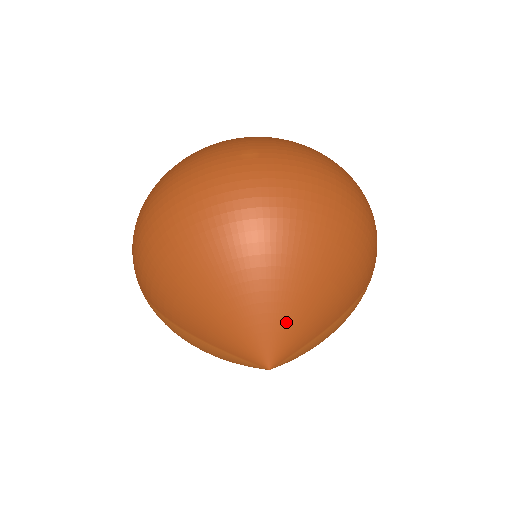
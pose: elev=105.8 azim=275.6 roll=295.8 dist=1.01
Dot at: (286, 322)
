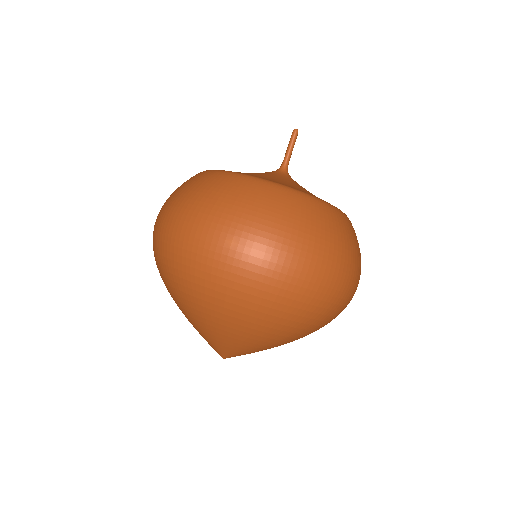
Dot at: (235, 349)
